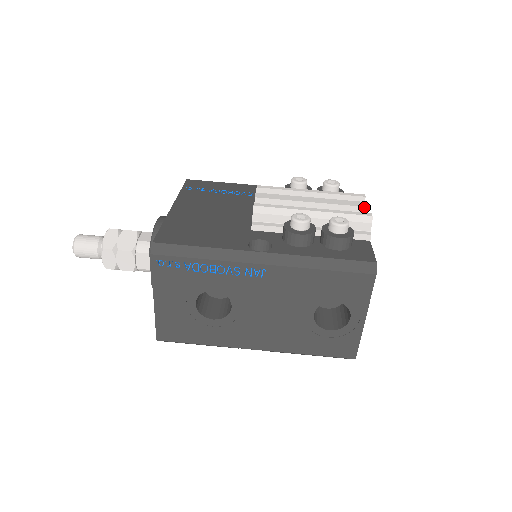
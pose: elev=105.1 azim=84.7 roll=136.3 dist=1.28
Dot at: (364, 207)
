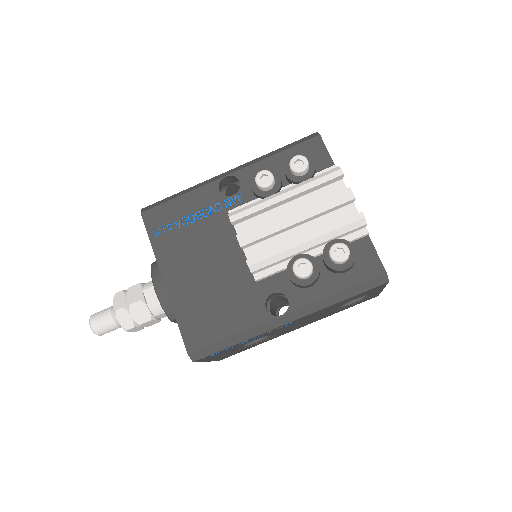
Dot at: (350, 201)
